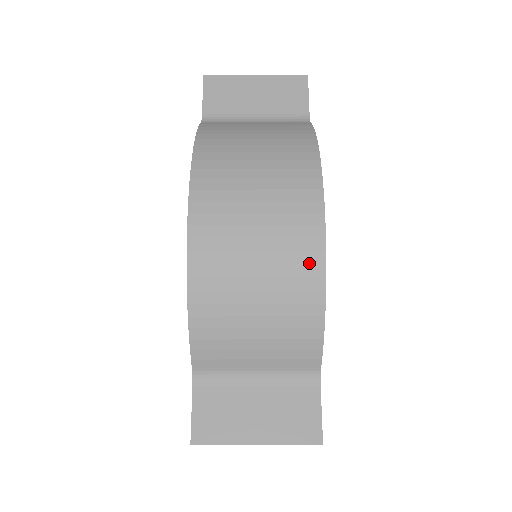
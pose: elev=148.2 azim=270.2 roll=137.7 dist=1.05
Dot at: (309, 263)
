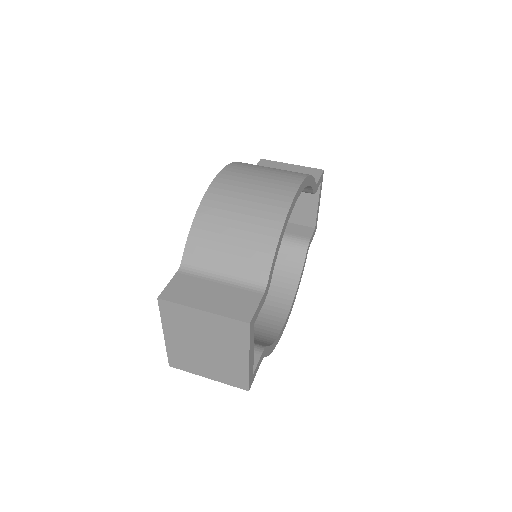
Dot at: (279, 206)
